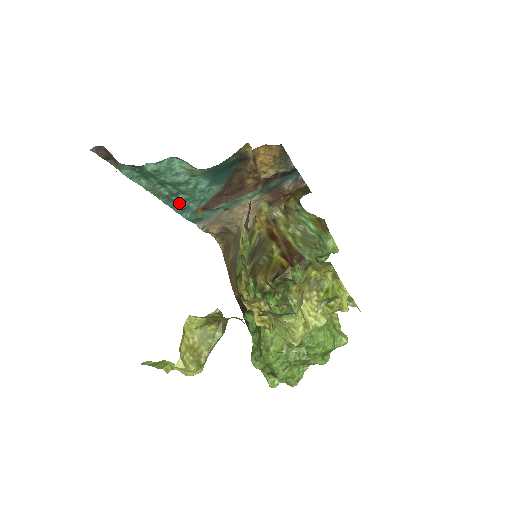
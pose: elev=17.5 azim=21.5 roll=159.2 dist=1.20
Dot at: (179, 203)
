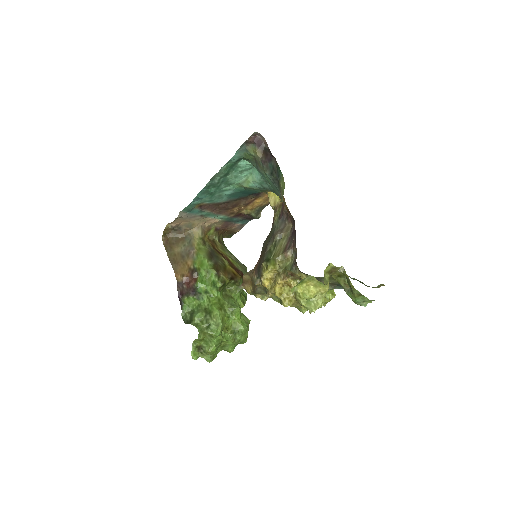
Dot at: (206, 192)
